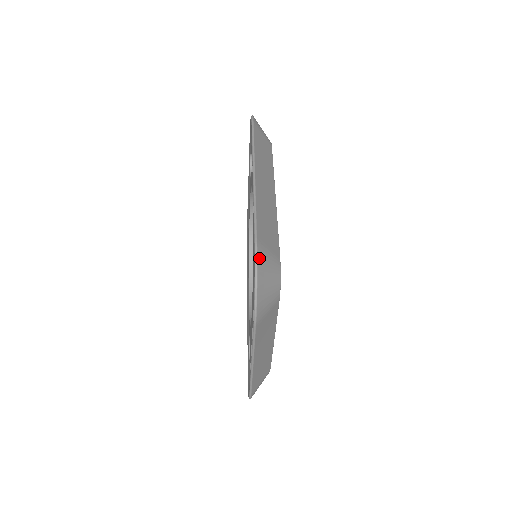
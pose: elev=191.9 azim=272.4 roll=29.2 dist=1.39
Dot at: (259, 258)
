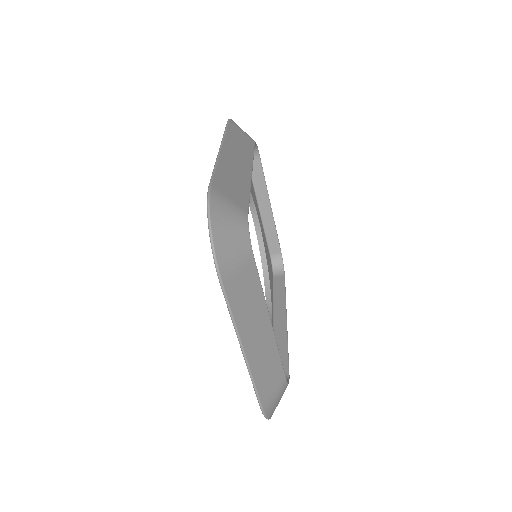
Dot at: (212, 202)
